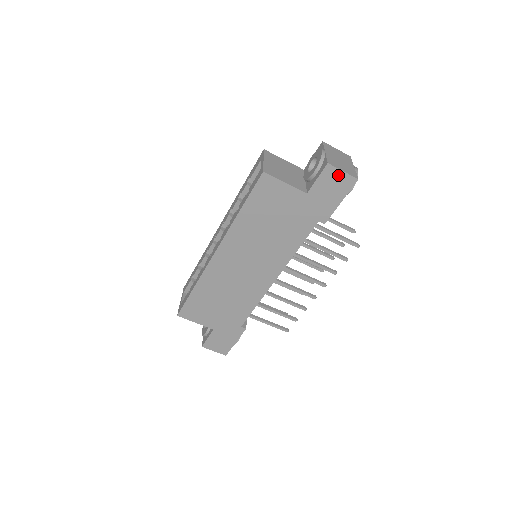
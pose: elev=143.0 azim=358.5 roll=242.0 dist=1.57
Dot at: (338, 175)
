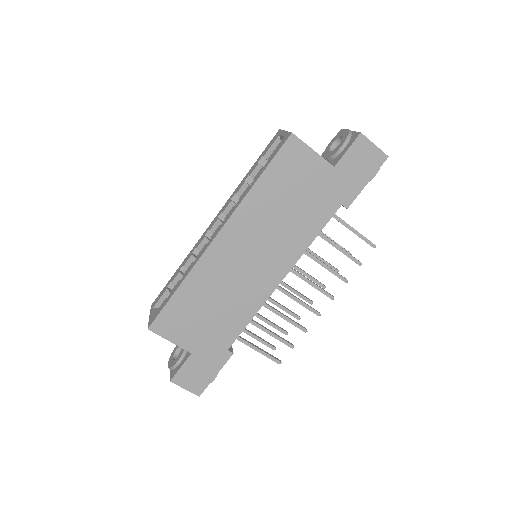
Dot at: (369, 149)
